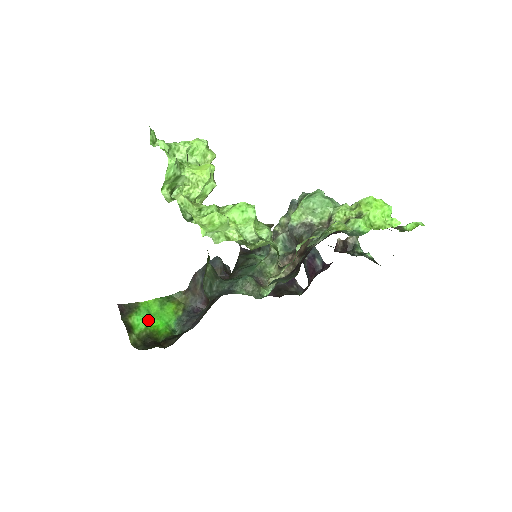
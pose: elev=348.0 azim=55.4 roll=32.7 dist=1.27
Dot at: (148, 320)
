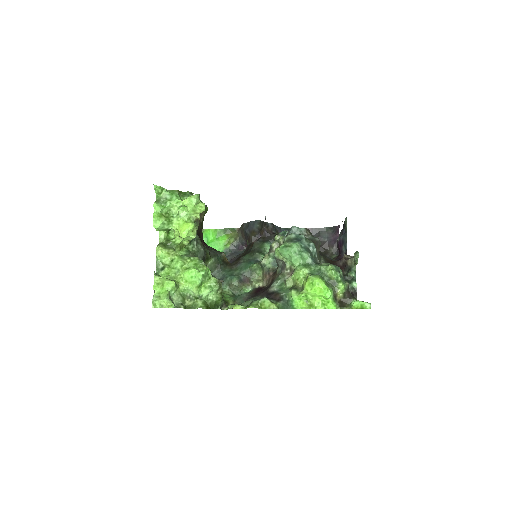
Dot at: occluded
